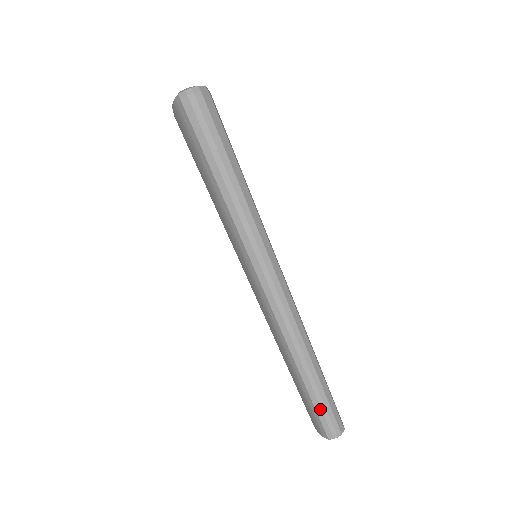
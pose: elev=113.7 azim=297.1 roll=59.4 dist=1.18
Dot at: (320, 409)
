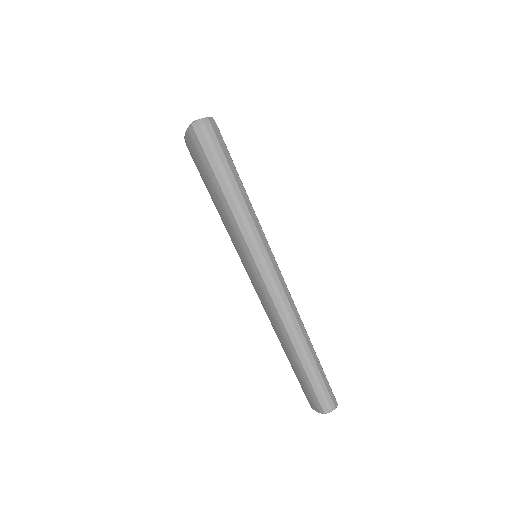
Dot at: (316, 385)
